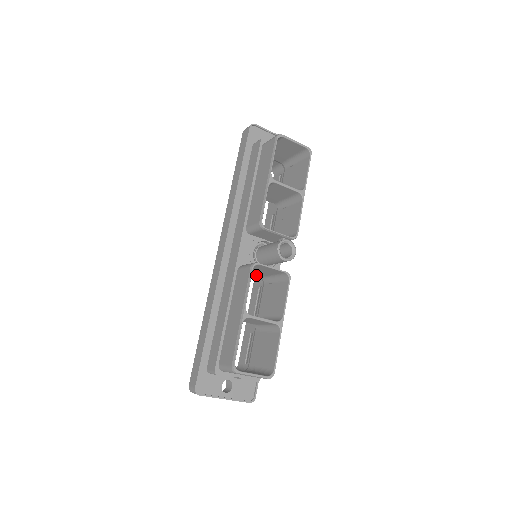
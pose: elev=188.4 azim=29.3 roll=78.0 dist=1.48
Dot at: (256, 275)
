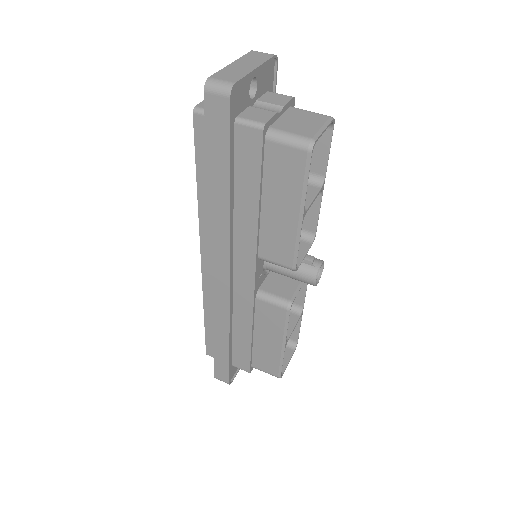
Dot at: occluded
